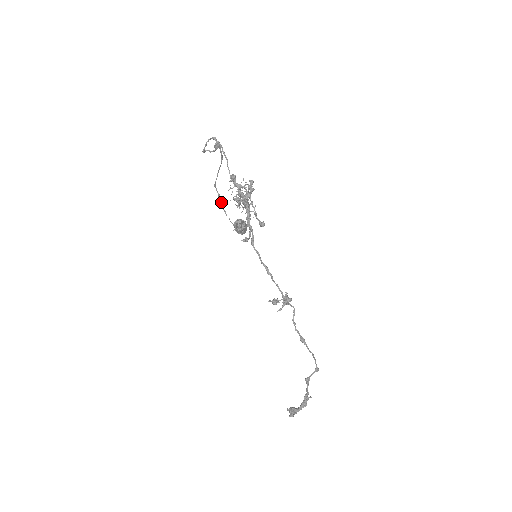
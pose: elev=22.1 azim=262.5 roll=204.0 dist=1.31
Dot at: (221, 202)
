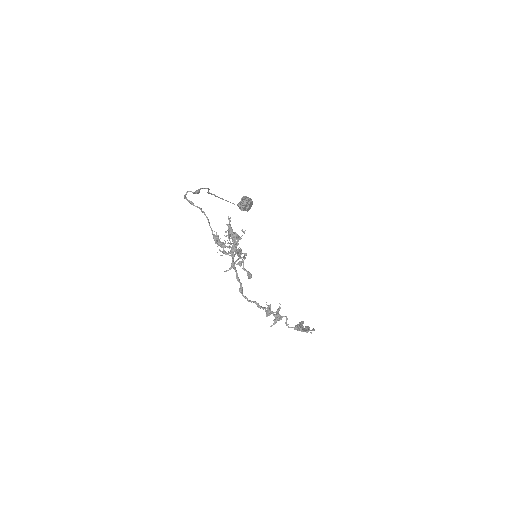
Dot at: occluded
